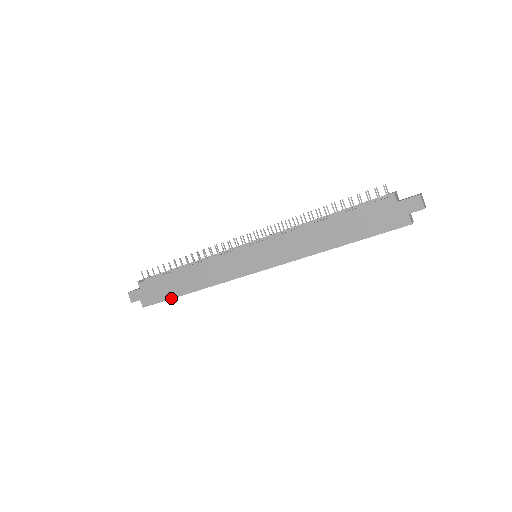
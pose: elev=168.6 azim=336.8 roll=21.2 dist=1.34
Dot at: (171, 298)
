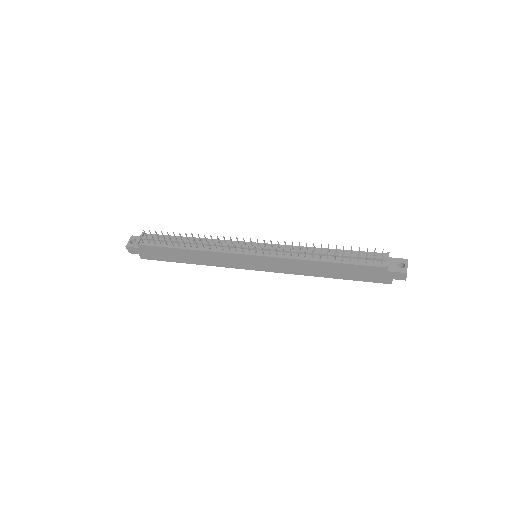
Dot at: (171, 261)
